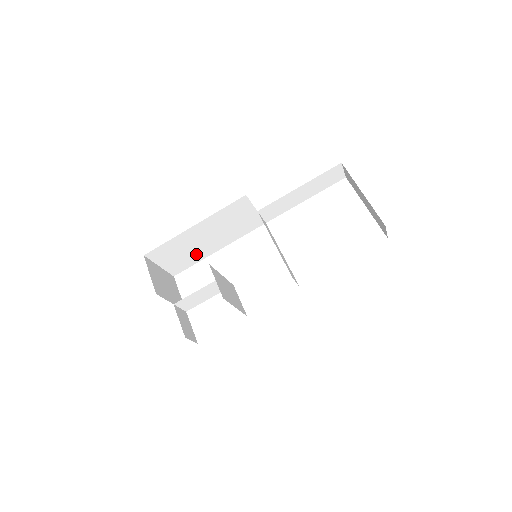
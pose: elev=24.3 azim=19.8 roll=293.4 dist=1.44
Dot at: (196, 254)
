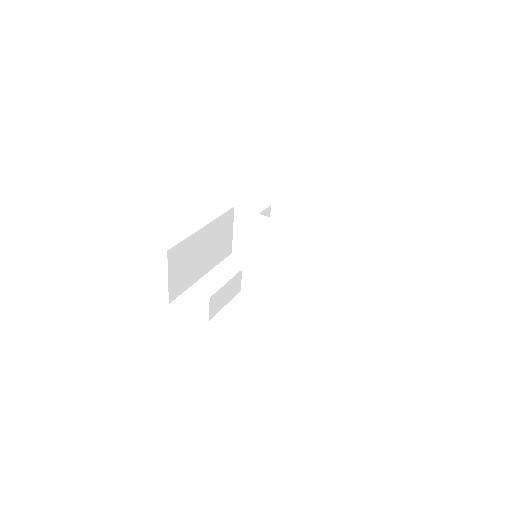
Dot at: (191, 273)
